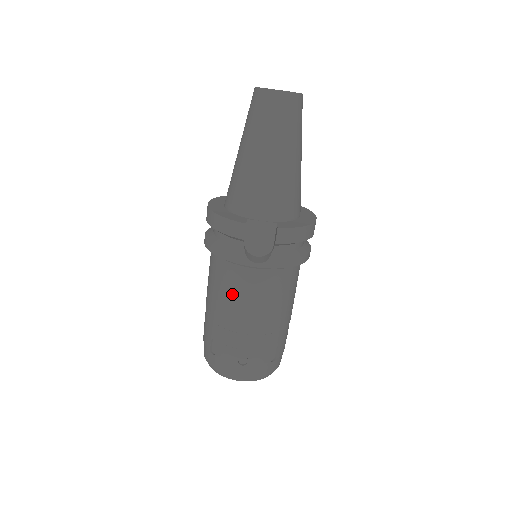
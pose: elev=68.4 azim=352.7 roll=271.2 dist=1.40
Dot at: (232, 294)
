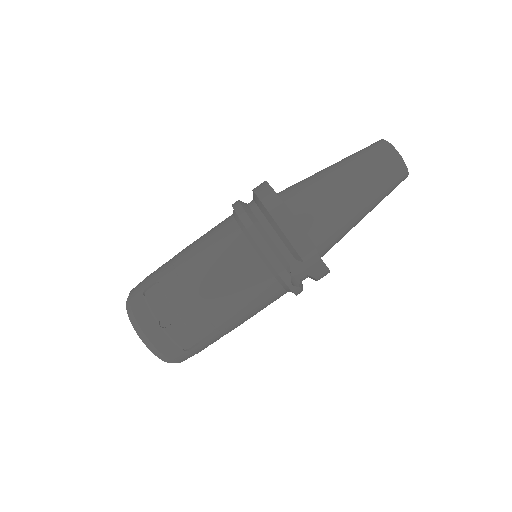
Dot at: (241, 291)
